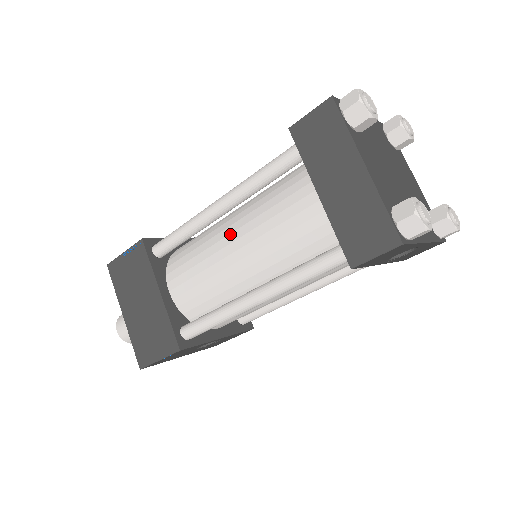
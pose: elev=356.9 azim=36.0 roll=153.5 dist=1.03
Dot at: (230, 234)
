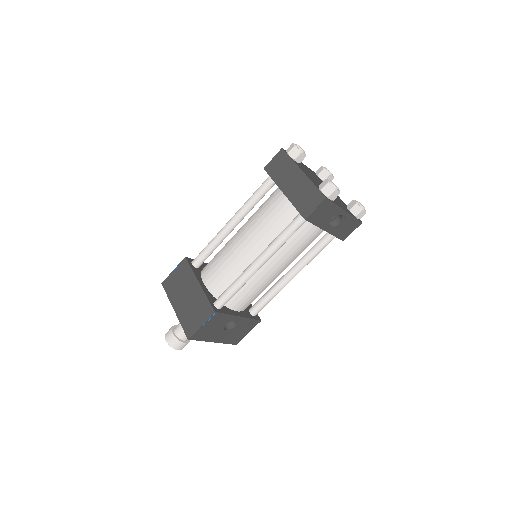
Dot at: (239, 235)
